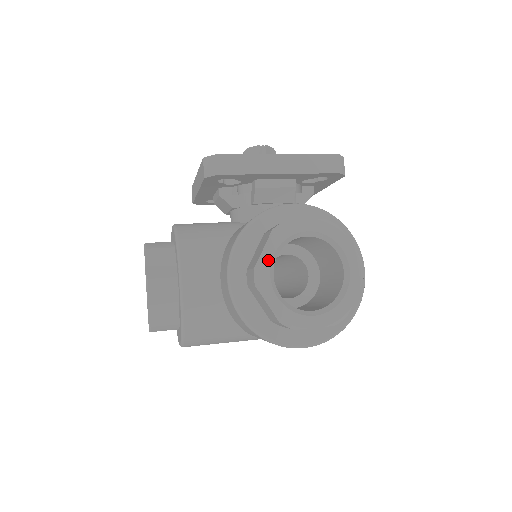
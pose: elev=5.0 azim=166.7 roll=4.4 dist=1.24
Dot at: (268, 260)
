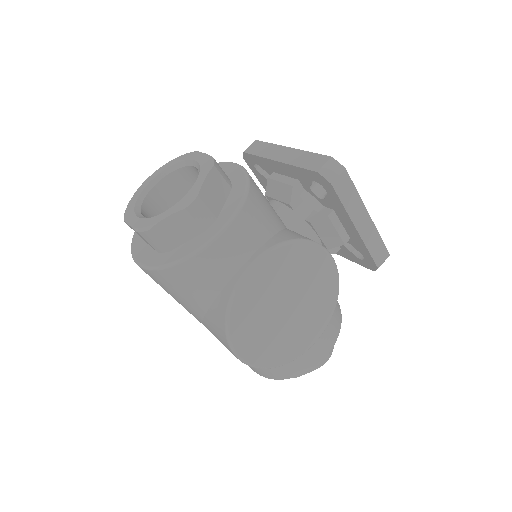
Dot at: (161, 170)
